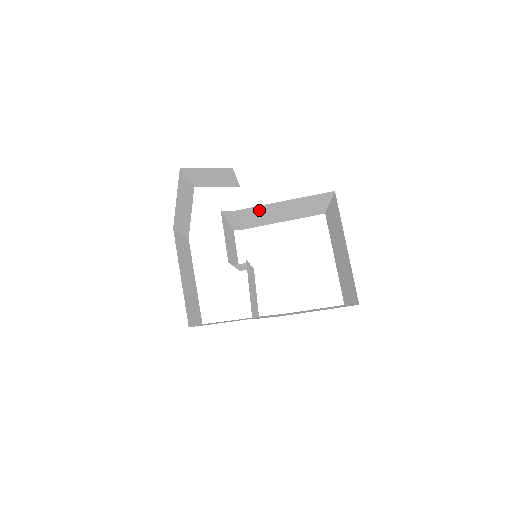
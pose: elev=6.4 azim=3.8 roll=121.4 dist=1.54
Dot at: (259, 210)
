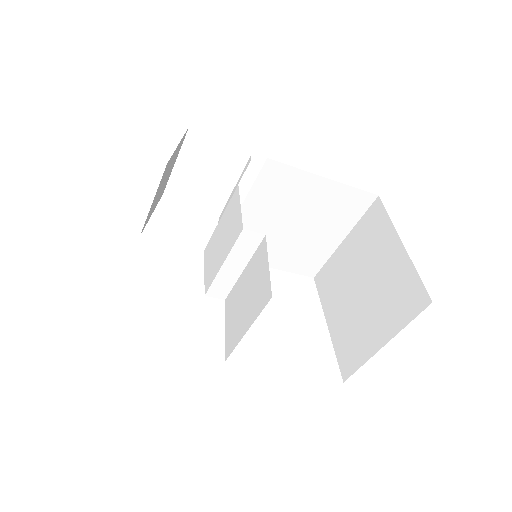
Dot at: (286, 189)
